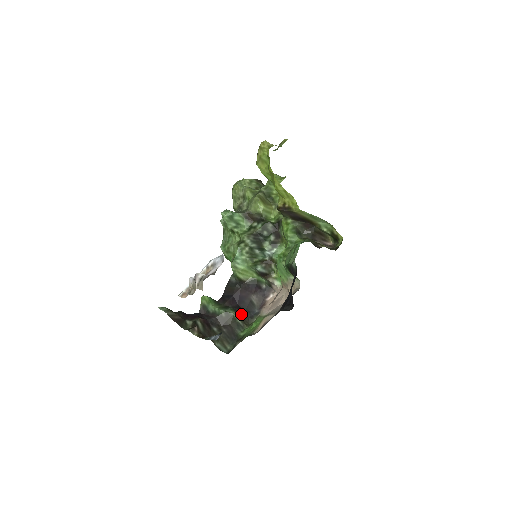
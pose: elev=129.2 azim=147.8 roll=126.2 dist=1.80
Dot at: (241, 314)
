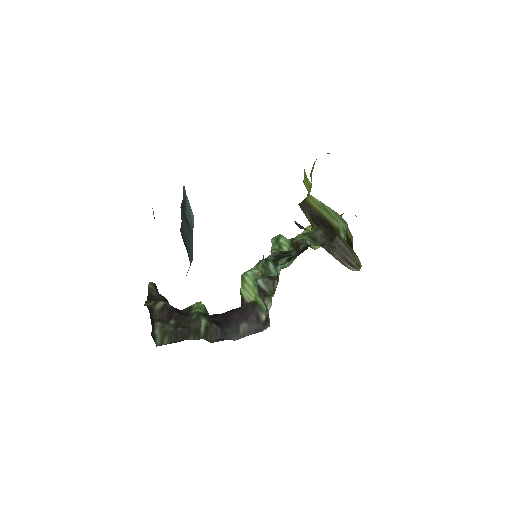
Dot at: (213, 328)
